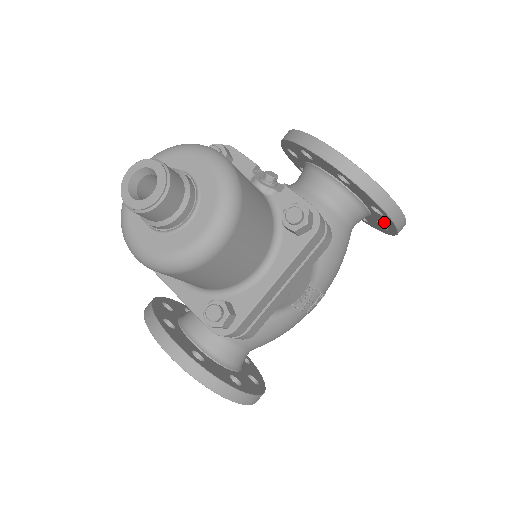
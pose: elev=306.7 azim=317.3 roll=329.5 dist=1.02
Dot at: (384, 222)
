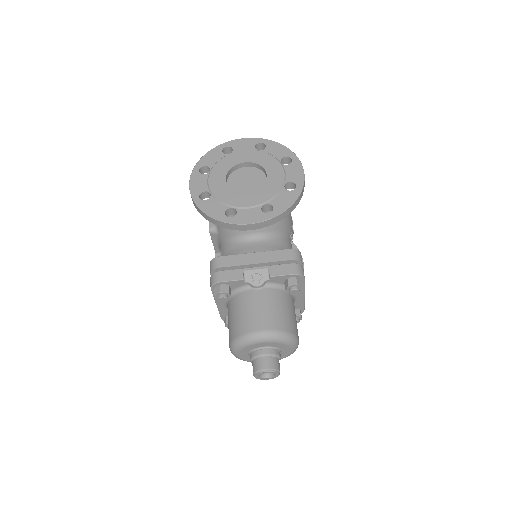
Dot at: occluded
